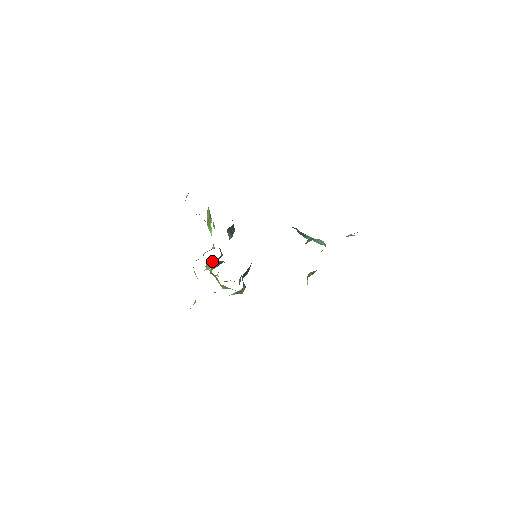
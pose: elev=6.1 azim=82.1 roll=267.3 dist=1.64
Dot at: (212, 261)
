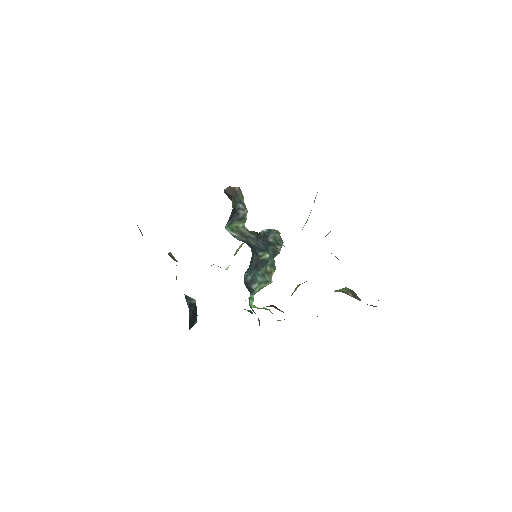
Dot at: (237, 250)
